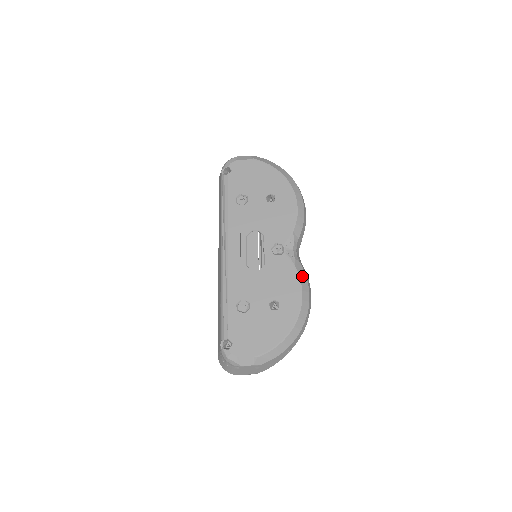
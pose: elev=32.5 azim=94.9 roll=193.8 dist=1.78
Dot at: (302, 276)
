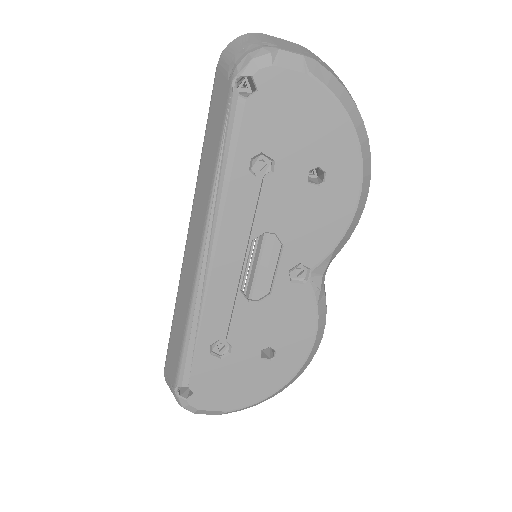
Dot at: (322, 318)
